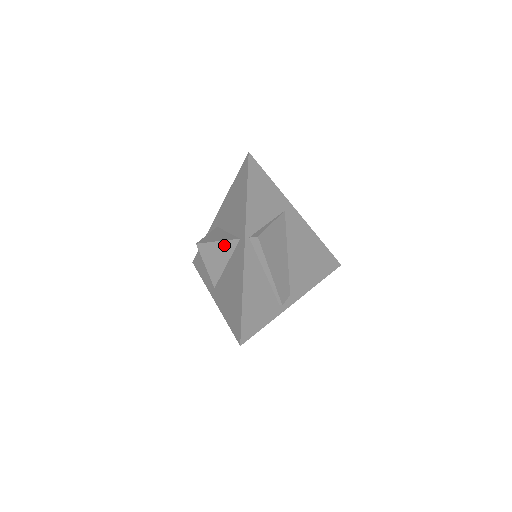
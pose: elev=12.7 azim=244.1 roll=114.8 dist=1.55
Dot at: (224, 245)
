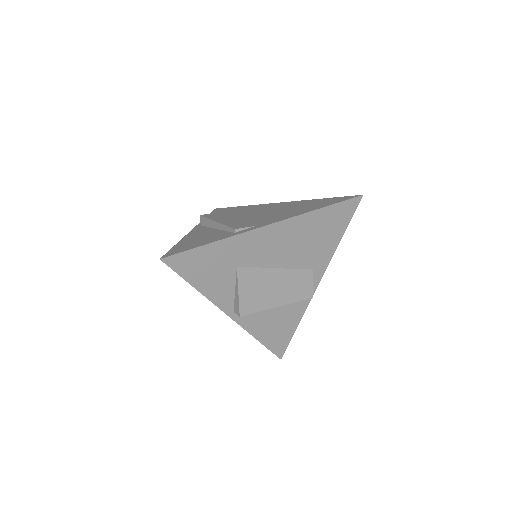
Dot at: occluded
